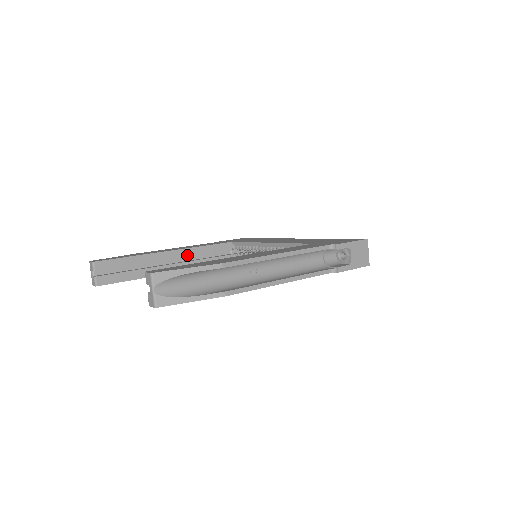
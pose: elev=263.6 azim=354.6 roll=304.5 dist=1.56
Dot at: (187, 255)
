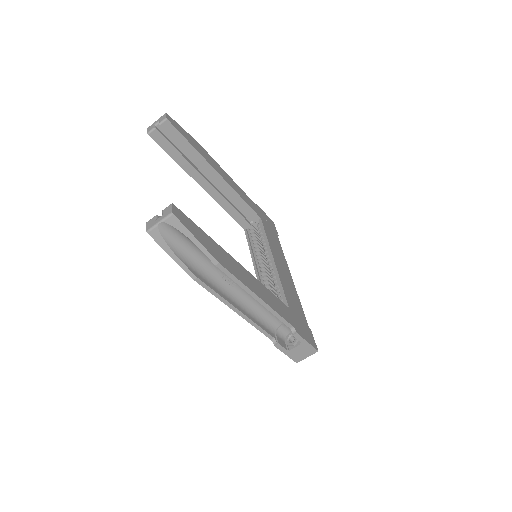
Dot at: (225, 190)
